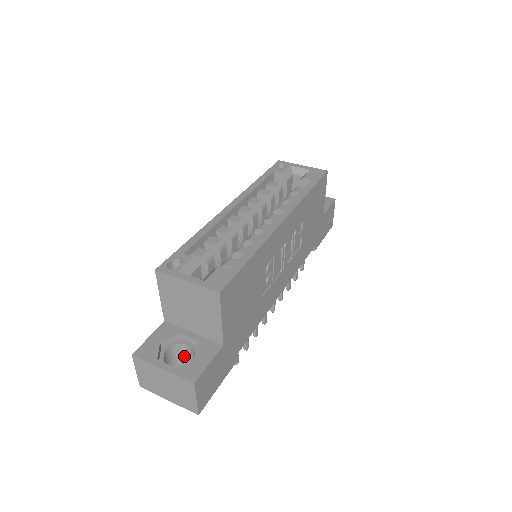
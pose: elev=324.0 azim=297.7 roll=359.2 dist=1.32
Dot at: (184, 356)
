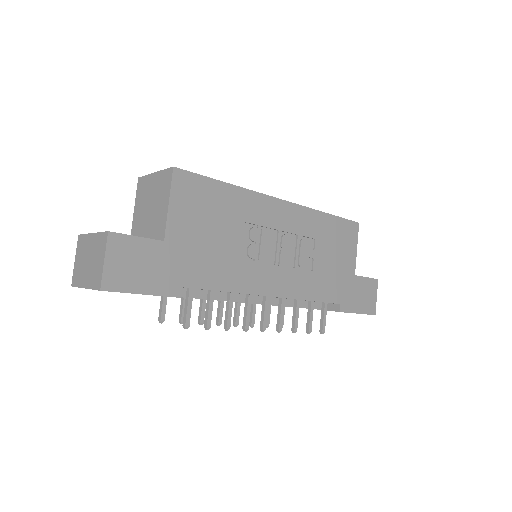
Dot at: occluded
